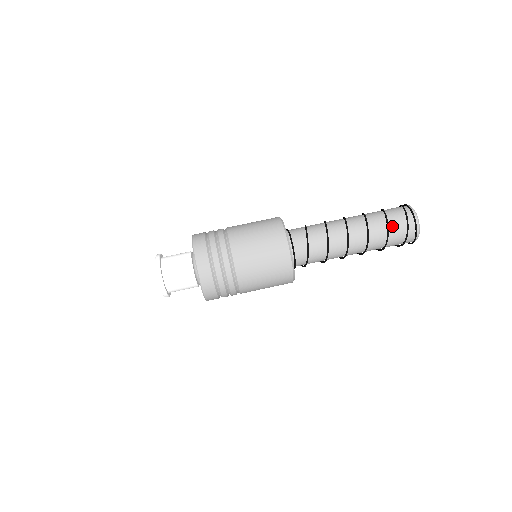
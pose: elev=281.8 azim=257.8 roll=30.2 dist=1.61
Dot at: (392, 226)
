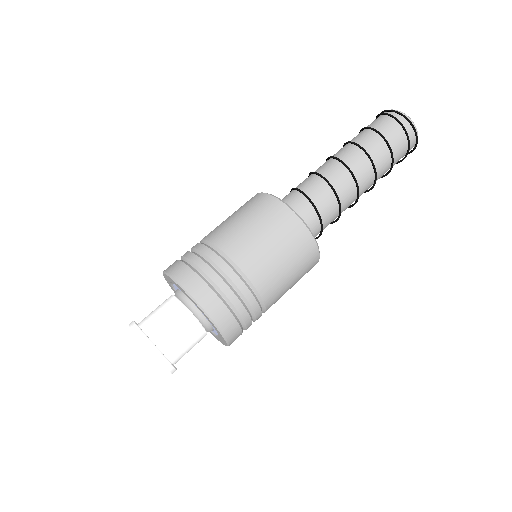
Dot at: (390, 139)
